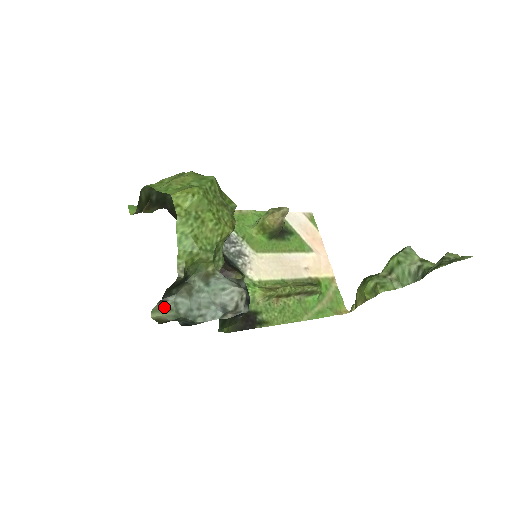
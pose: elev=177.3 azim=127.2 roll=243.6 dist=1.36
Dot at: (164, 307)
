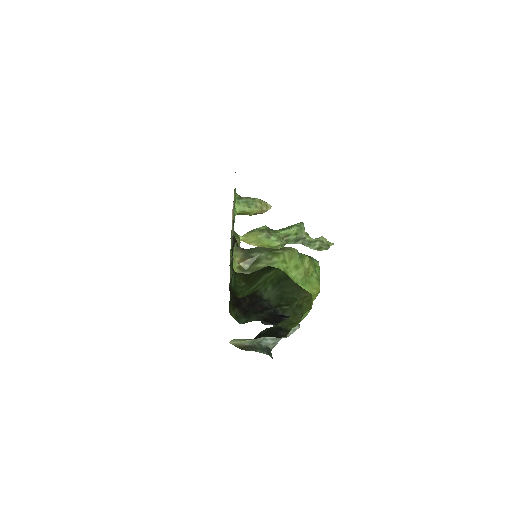
Dot at: occluded
